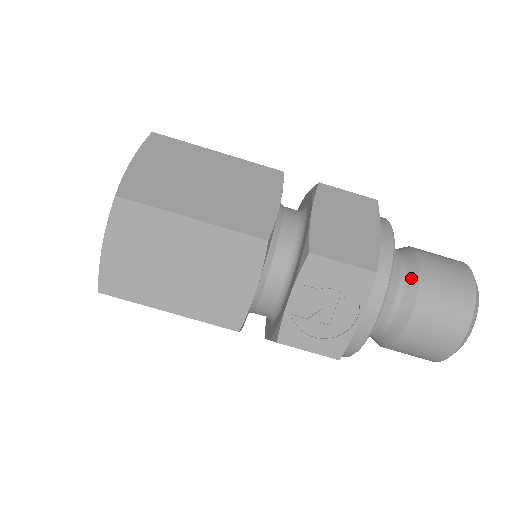
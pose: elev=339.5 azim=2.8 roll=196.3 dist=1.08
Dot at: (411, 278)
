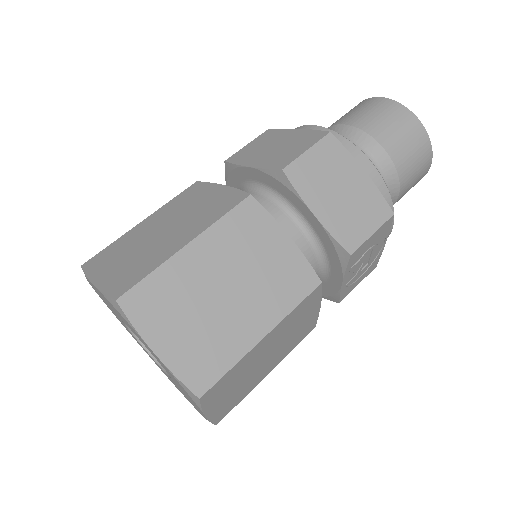
Dot at: (386, 167)
